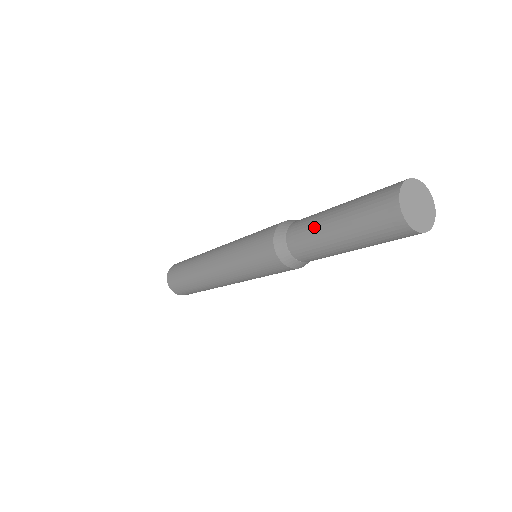
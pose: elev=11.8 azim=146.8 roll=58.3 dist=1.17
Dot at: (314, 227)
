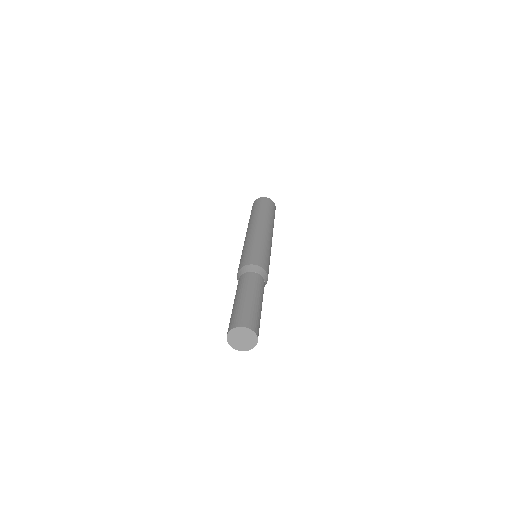
Dot at: occluded
